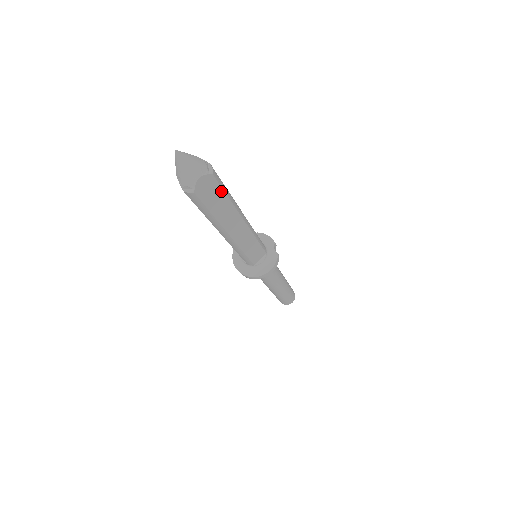
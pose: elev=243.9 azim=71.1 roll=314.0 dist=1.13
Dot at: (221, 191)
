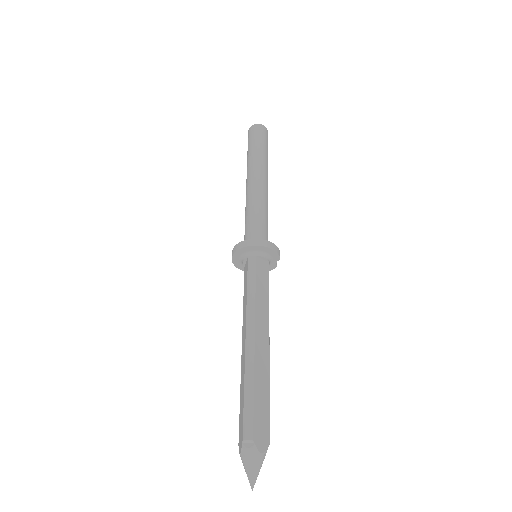
Dot at: occluded
